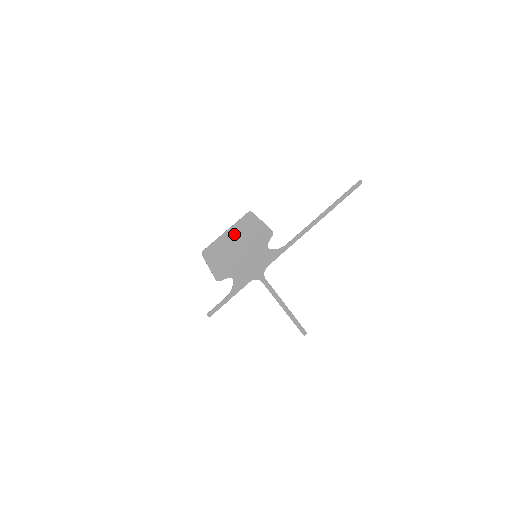
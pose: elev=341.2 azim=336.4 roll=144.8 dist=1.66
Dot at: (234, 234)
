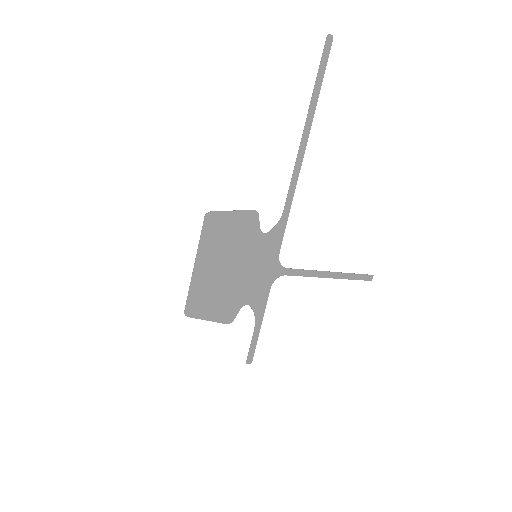
Dot at: (208, 258)
